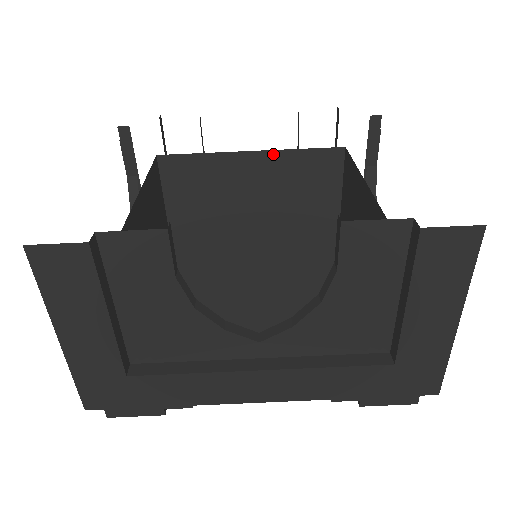
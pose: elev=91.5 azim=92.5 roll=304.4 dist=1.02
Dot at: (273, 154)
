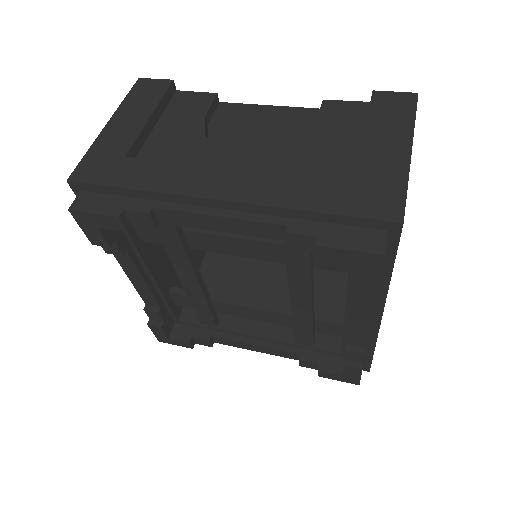
Dot at: occluded
